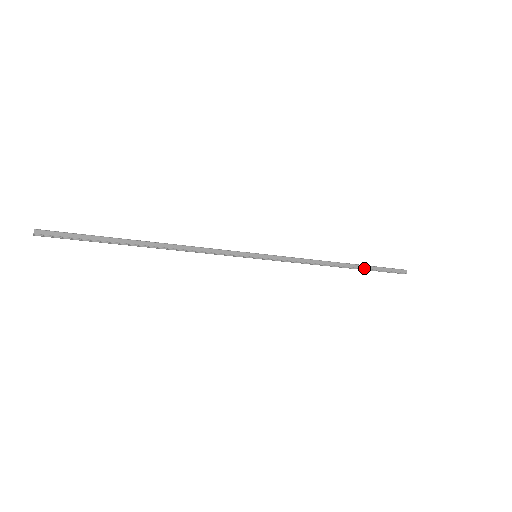
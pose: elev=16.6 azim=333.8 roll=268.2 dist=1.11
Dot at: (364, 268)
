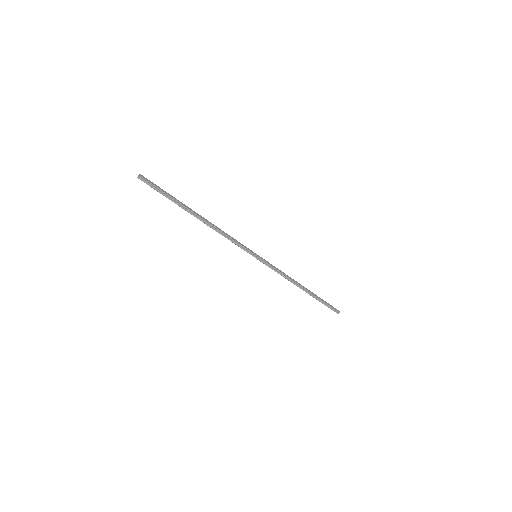
Dot at: (316, 296)
